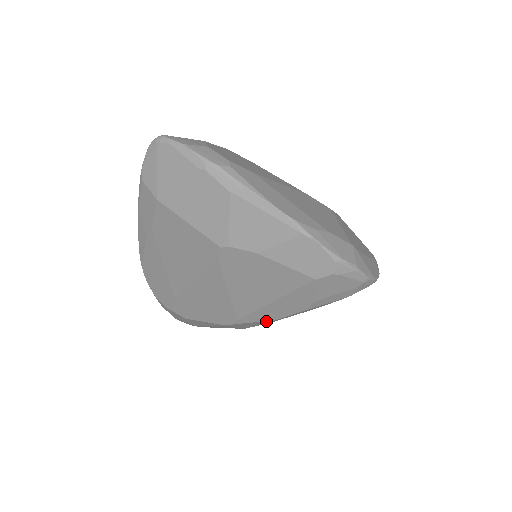
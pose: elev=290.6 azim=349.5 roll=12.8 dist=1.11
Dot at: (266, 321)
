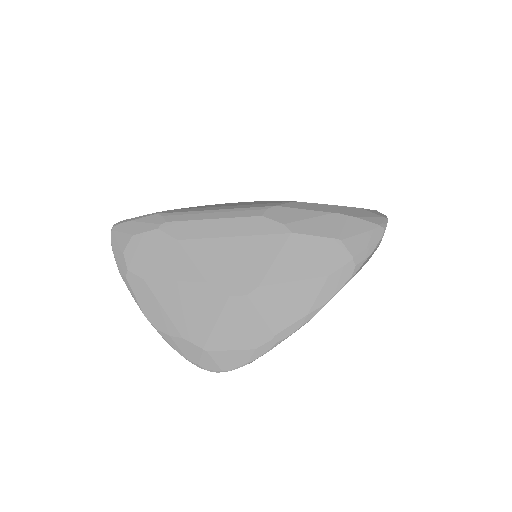
Dot at: occluded
